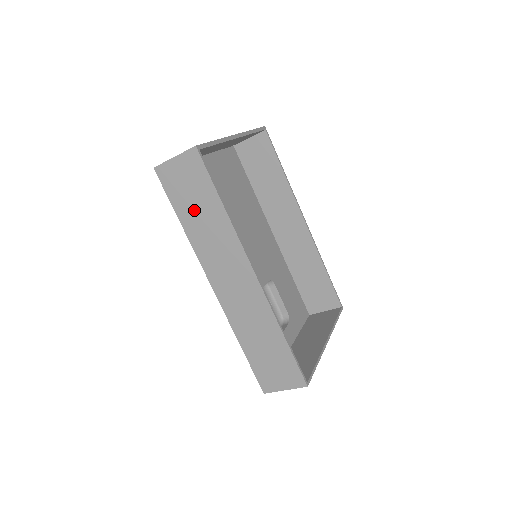
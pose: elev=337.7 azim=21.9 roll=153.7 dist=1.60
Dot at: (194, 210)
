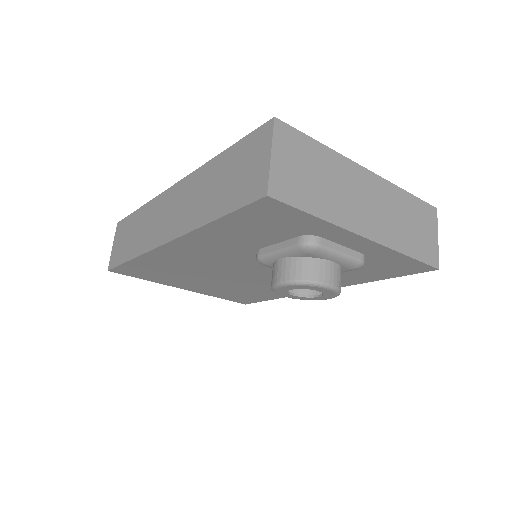
Dot at: (131, 240)
